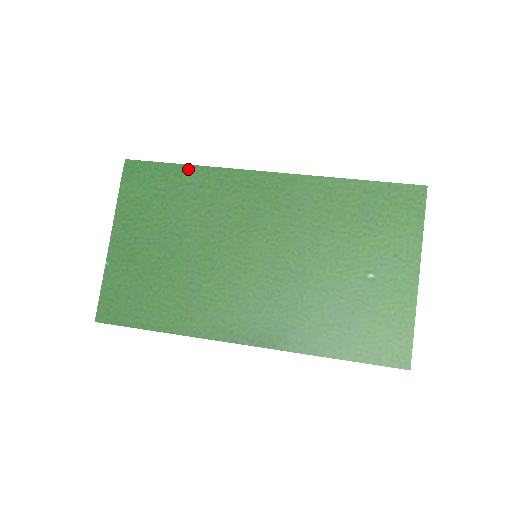
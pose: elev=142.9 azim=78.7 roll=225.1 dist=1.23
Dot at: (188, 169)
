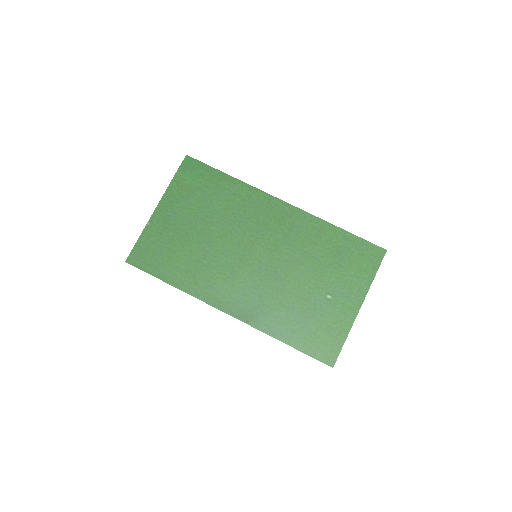
Dot at: (229, 179)
